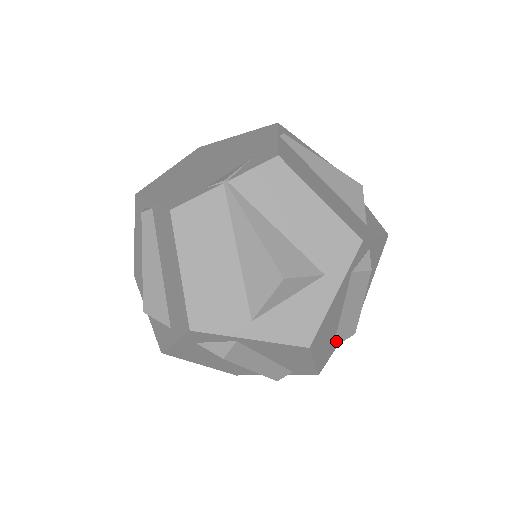
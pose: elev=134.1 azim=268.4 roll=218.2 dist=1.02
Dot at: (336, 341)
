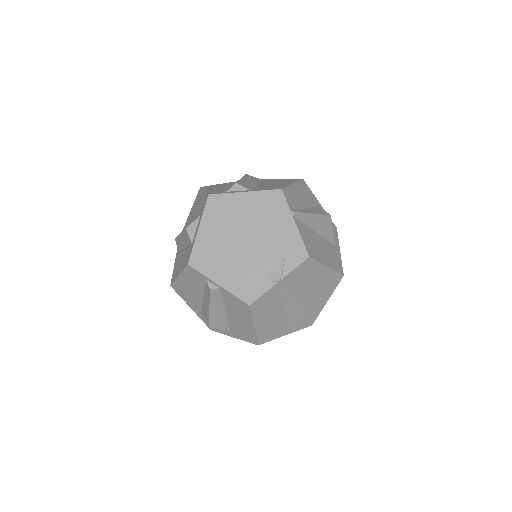
Dot at: occluded
